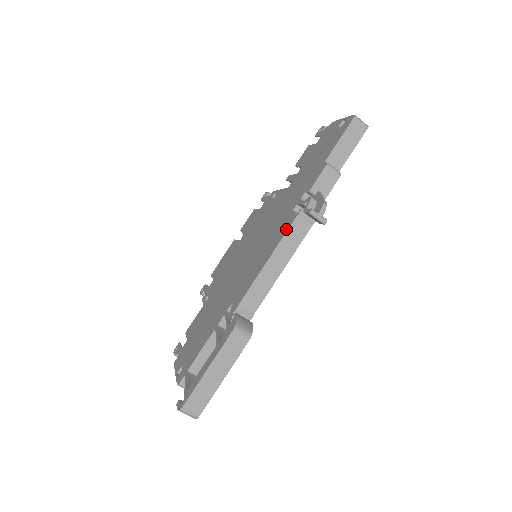
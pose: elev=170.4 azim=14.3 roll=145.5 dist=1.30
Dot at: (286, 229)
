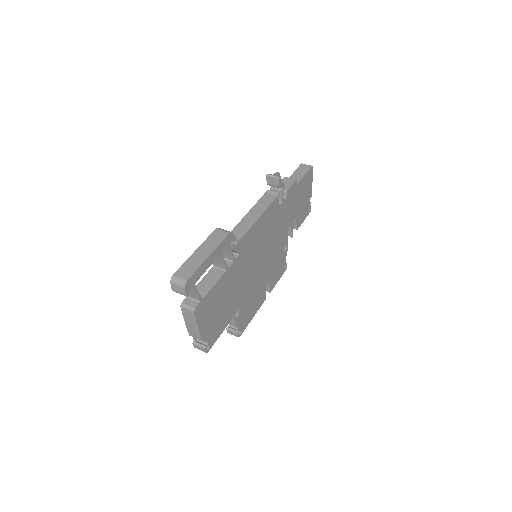
Dot at: occluded
